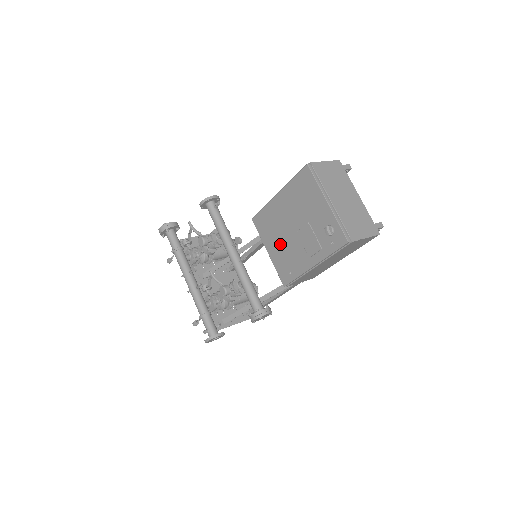
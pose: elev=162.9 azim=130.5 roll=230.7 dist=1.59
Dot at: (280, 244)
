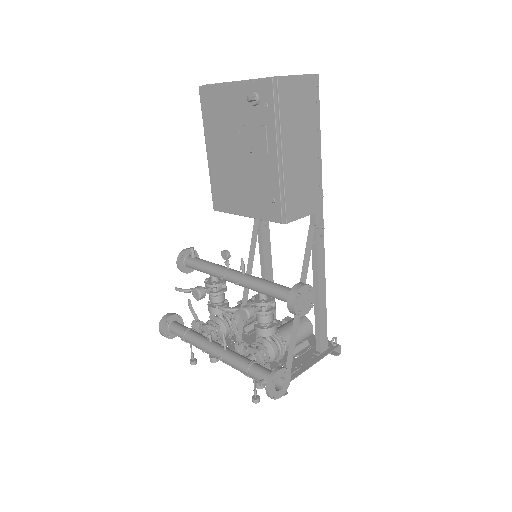
Dot at: (244, 189)
